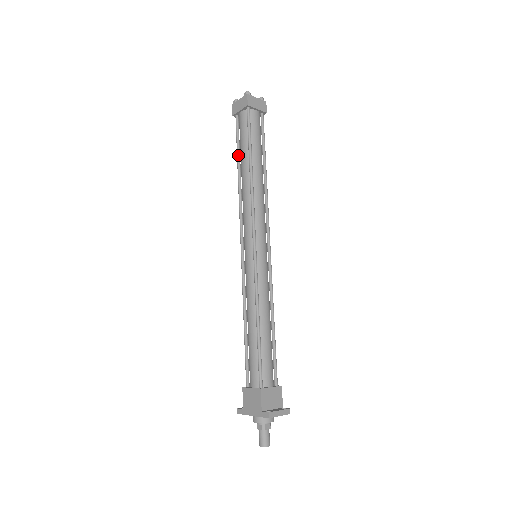
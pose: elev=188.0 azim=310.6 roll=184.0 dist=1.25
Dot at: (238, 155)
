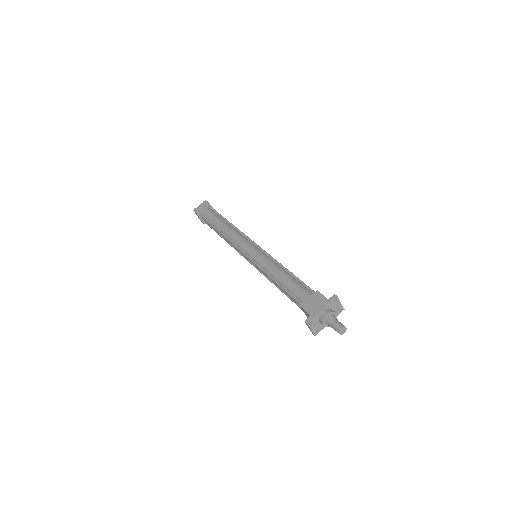
Dot at: (212, 224)
